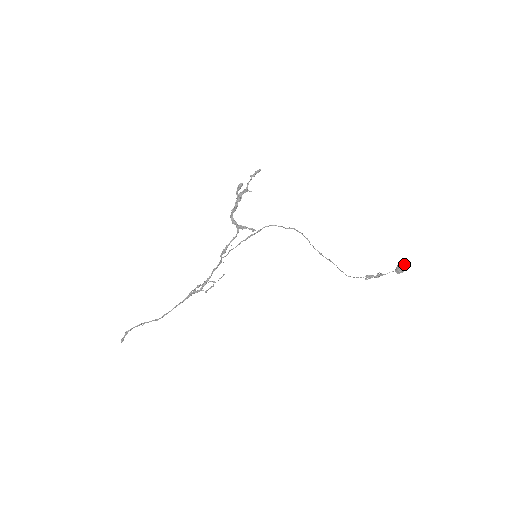
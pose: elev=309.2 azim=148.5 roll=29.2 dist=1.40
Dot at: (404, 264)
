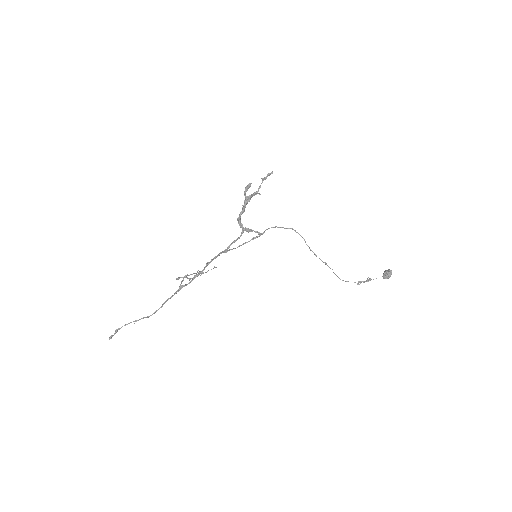
Dot at: (391, 272)
